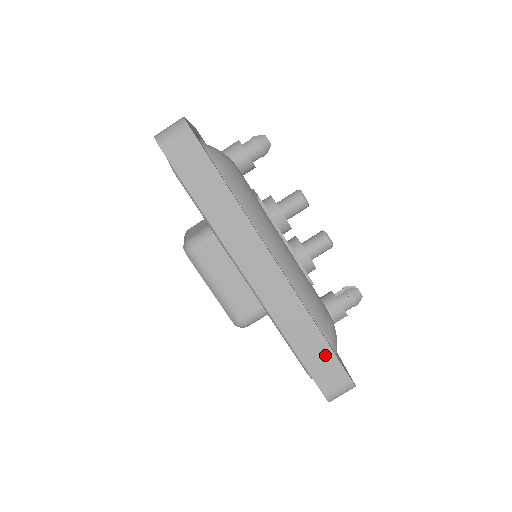
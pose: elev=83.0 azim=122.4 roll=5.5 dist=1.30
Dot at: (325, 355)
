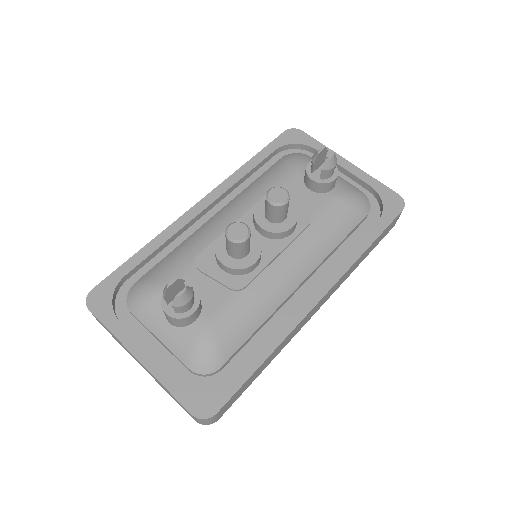
Dot at: (380, 237)
